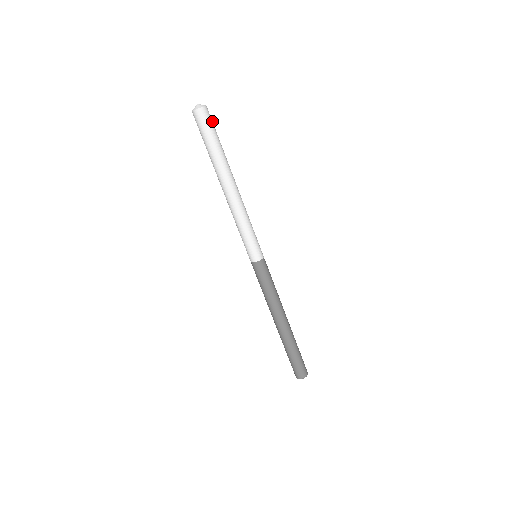
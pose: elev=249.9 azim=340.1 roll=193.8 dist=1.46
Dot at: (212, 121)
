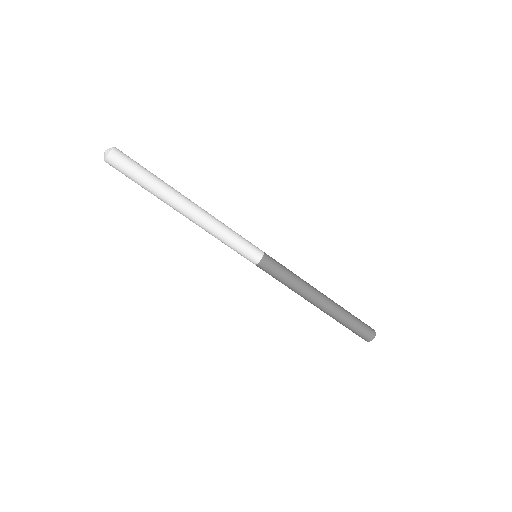
Dot at: (129, 159)
